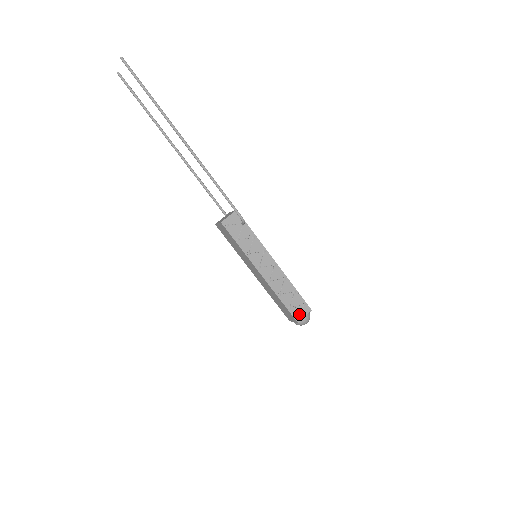
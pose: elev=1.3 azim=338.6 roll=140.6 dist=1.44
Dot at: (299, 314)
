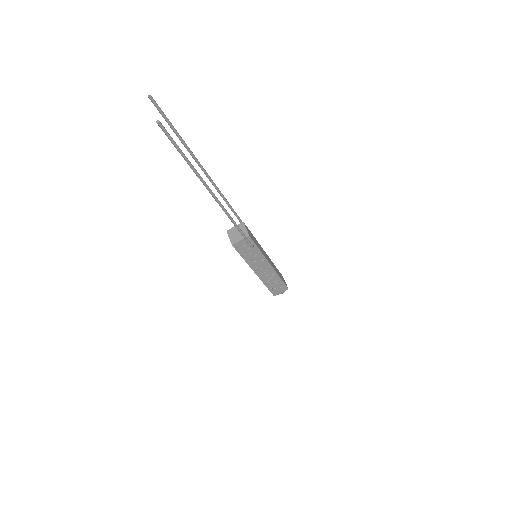
Dot at: (277, 292)
